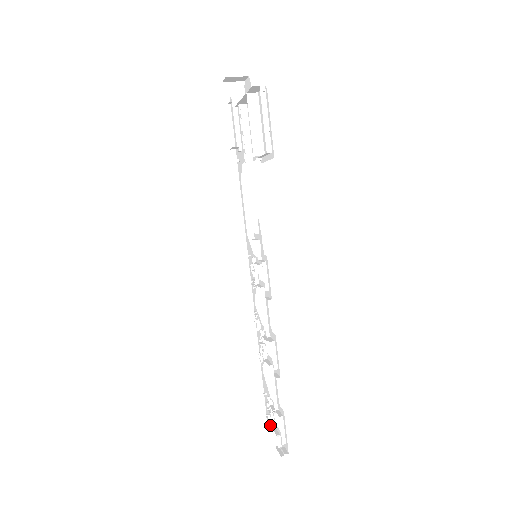
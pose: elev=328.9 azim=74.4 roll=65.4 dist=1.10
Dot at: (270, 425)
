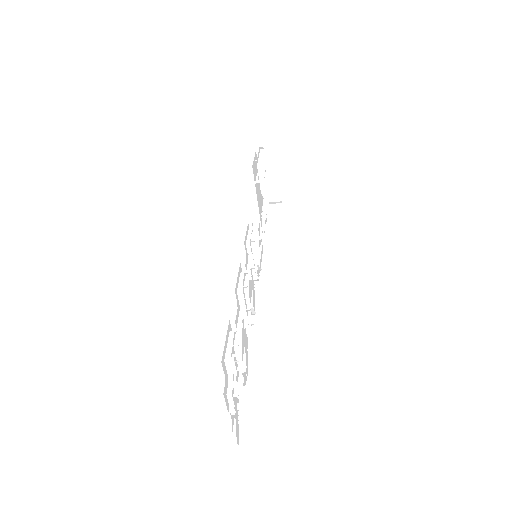
Dot at: (241, 426)
